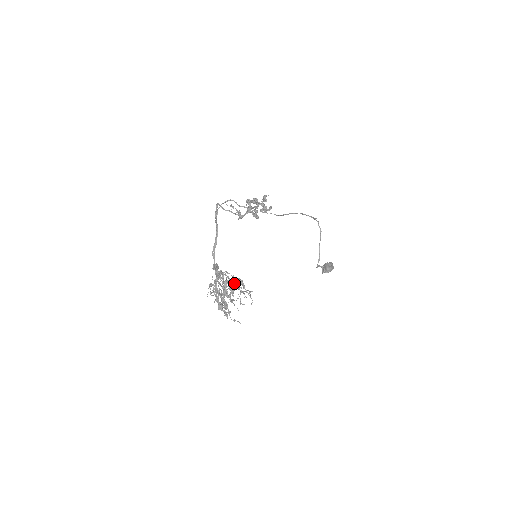
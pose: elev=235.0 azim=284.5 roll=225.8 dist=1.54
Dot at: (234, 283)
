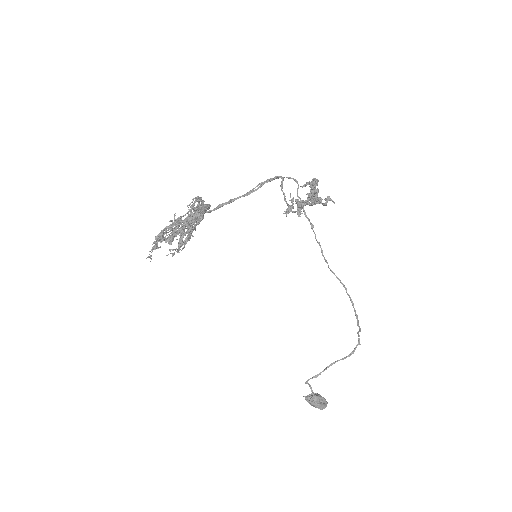
Dot at: (193, 206)
